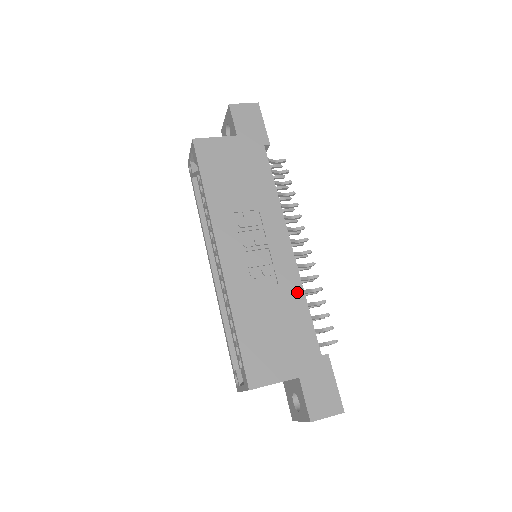
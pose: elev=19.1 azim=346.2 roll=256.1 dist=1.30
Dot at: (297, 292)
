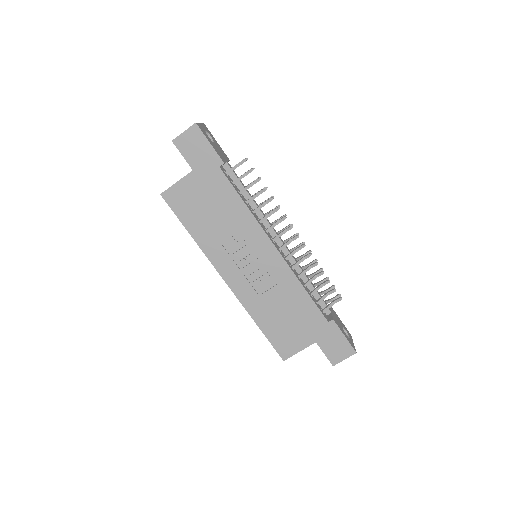
Dot at: (294, 284)
